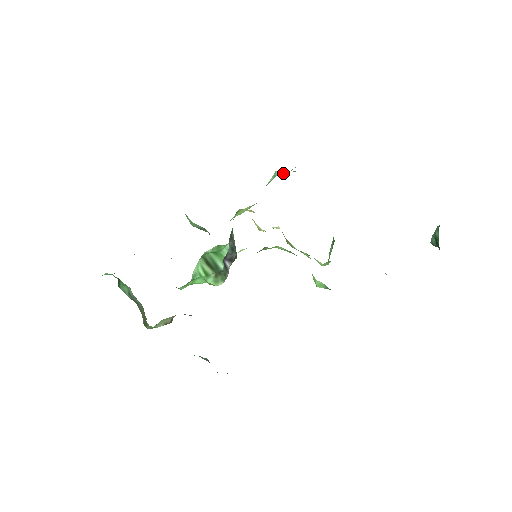
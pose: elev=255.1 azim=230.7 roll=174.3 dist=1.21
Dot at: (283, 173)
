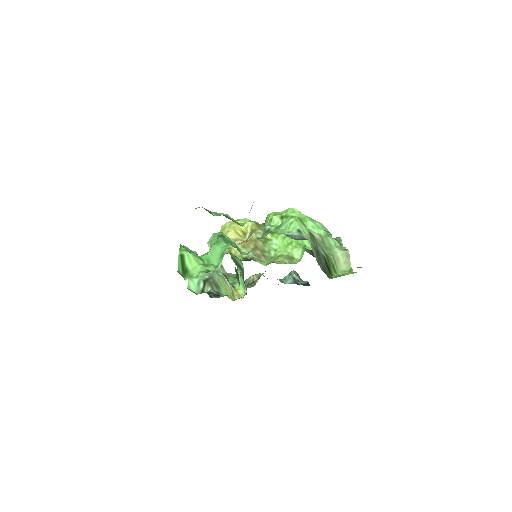
Dot at: (212, 245)
